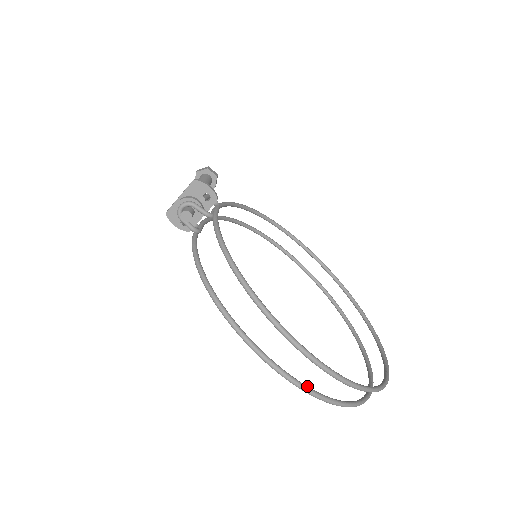
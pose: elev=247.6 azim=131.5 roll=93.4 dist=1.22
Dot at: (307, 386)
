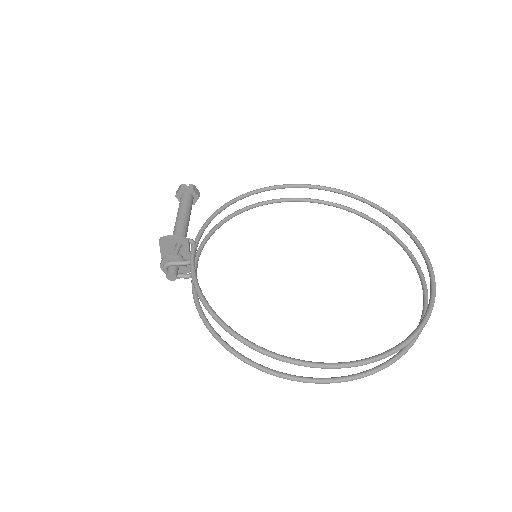
Dot at: (335, 378)
